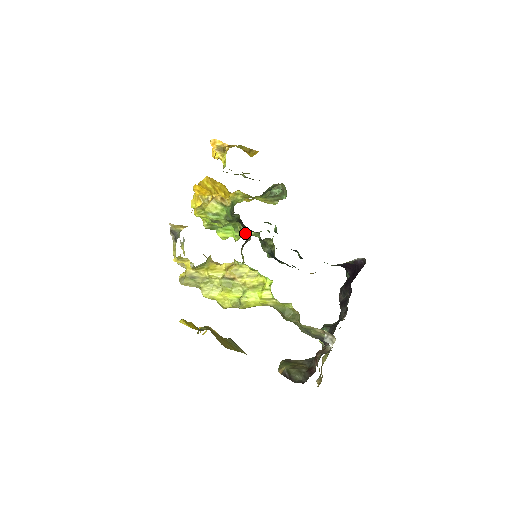
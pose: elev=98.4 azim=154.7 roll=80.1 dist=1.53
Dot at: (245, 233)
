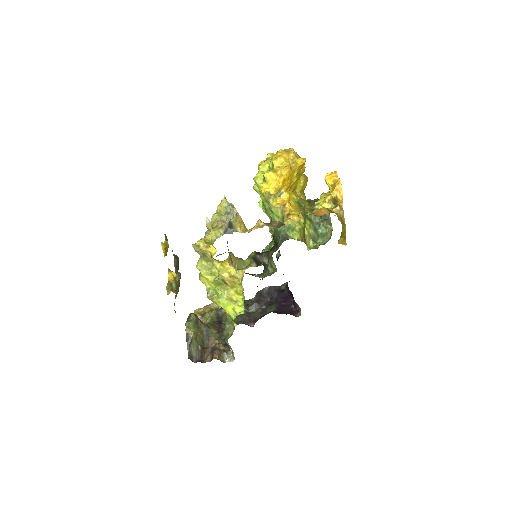
Dot at: (269, 254)
